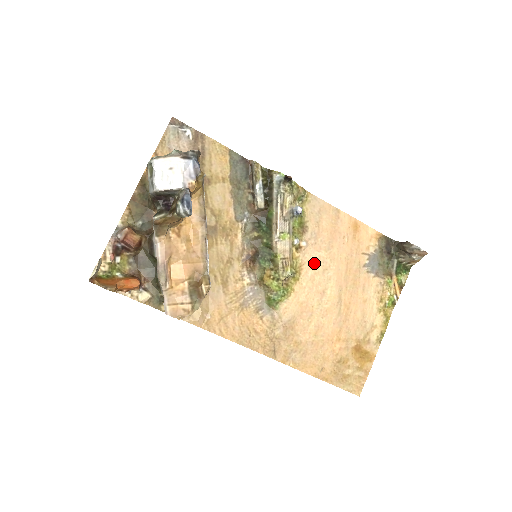
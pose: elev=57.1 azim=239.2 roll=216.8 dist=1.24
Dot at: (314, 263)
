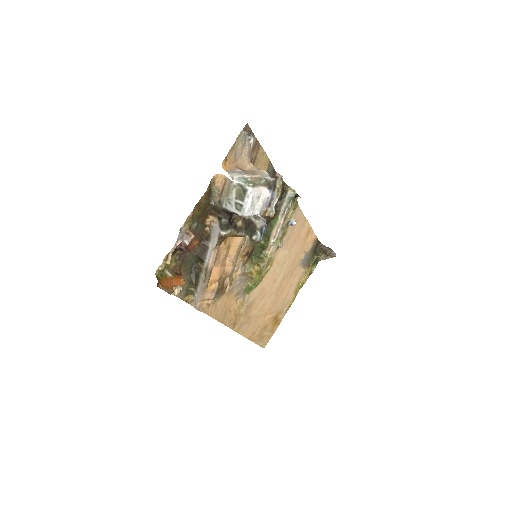
Dot at: (280, 259)
